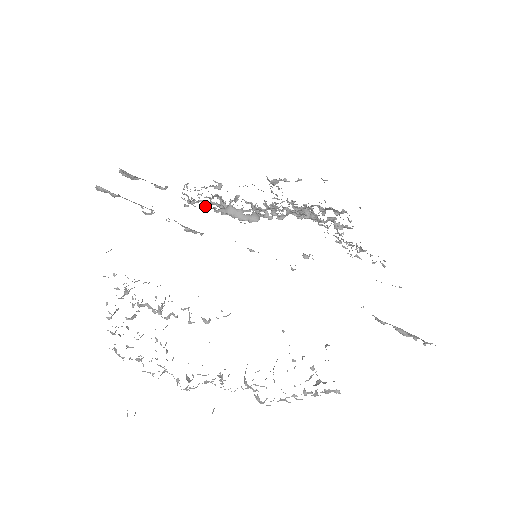
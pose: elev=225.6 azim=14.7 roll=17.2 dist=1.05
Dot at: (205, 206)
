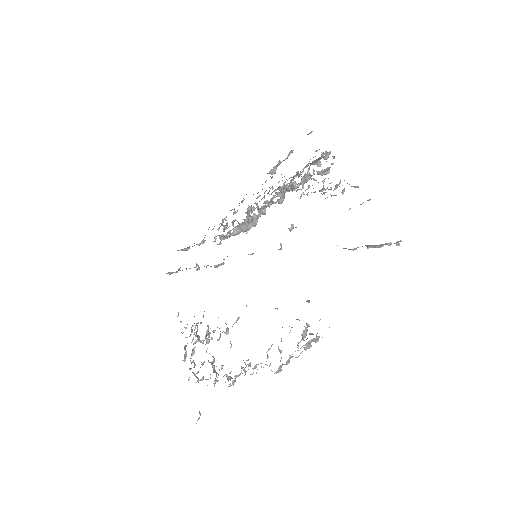
Dot at: (224, 238)
